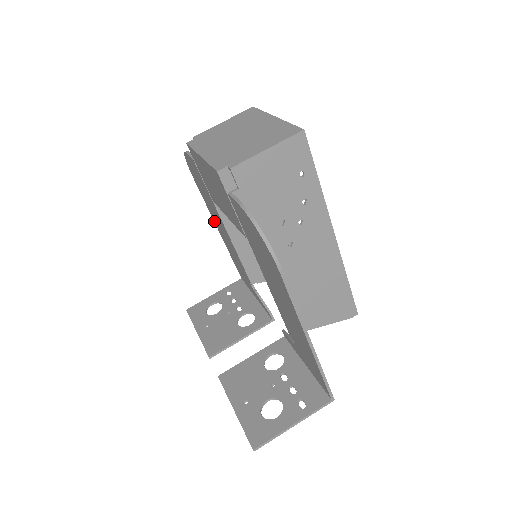
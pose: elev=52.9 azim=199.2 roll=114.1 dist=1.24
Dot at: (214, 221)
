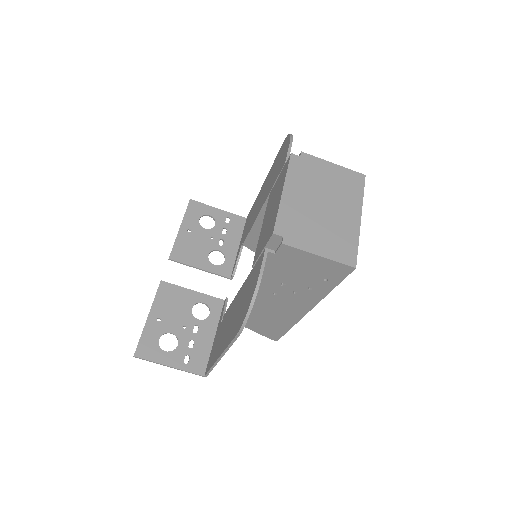
Dot at: (266, 178)
